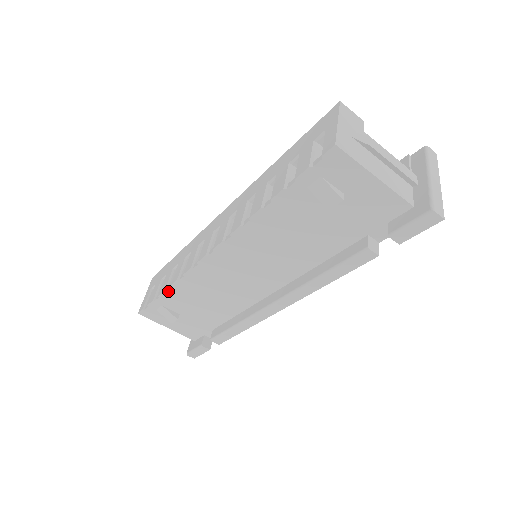
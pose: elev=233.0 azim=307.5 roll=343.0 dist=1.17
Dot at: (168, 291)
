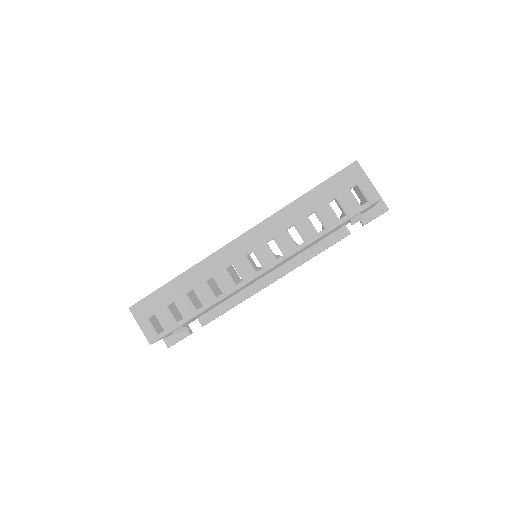
Dot at: occluded
